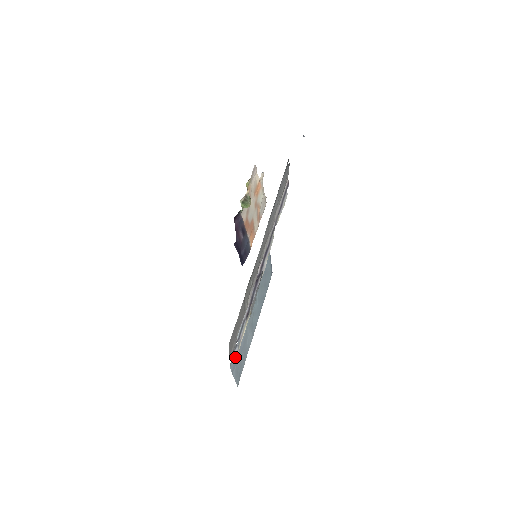
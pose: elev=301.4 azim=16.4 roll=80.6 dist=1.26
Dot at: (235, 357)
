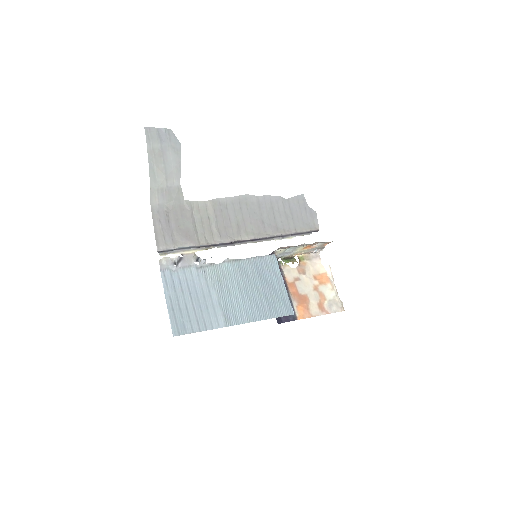
Dot at: (164, 253)
